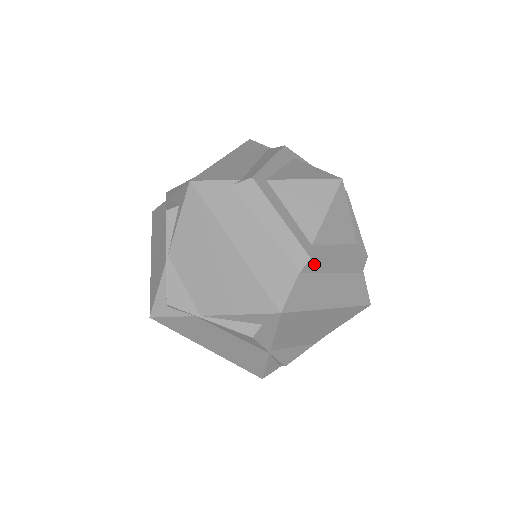
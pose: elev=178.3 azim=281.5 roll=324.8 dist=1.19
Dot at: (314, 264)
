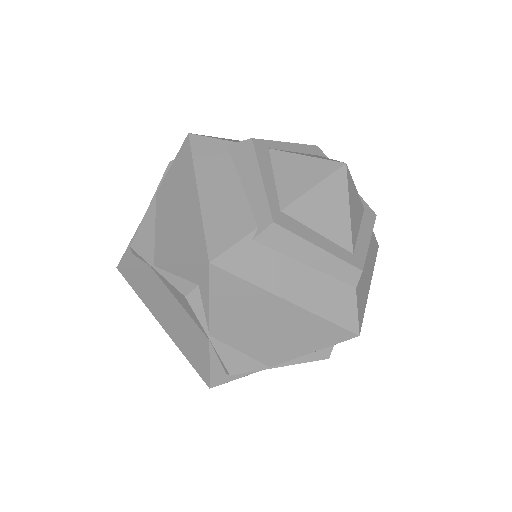
Dot at: occluded
